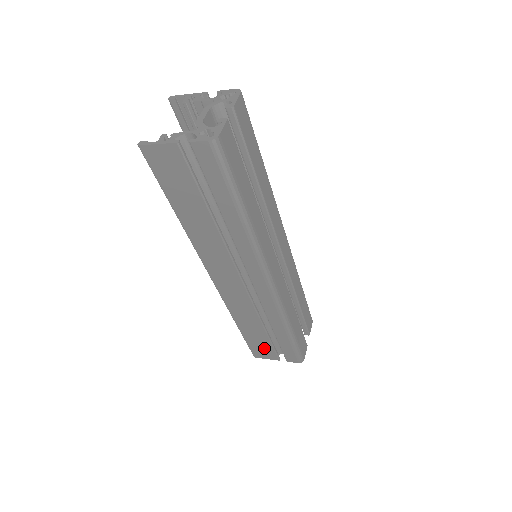
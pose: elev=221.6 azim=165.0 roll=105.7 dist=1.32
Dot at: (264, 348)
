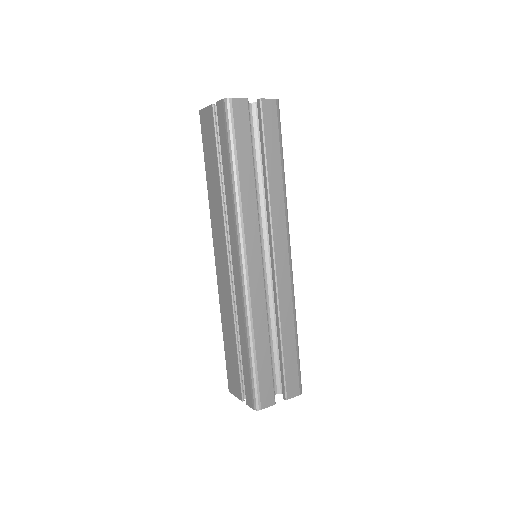
Dot at: (235, 374)
